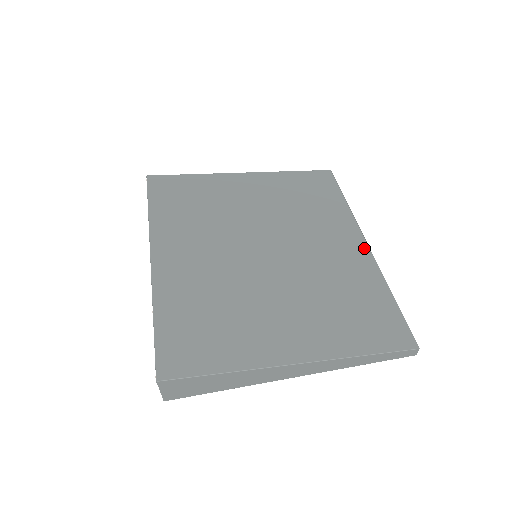
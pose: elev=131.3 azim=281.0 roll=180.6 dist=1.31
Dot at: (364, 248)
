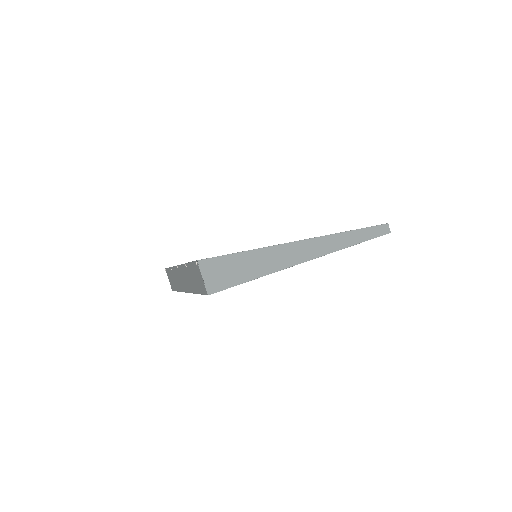
Dot at: occluded
